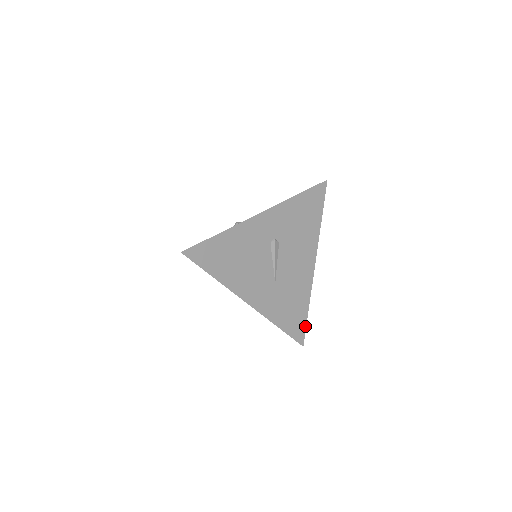
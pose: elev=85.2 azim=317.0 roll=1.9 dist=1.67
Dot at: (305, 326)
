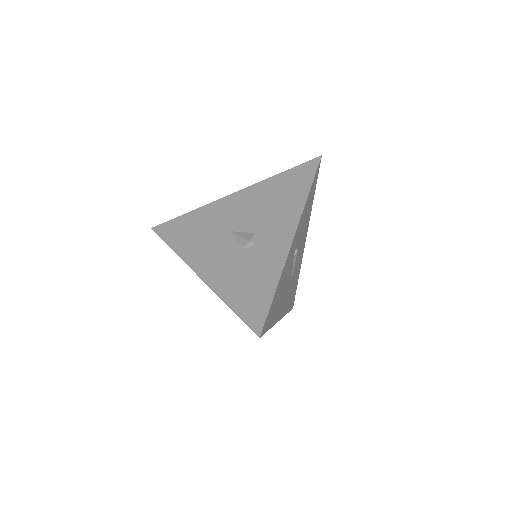
Dot at: (295, 293)
